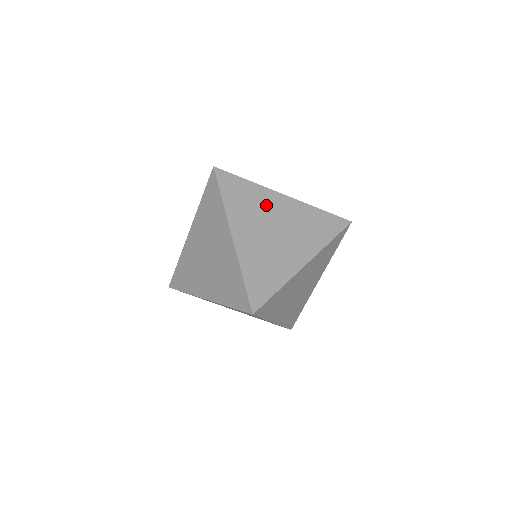
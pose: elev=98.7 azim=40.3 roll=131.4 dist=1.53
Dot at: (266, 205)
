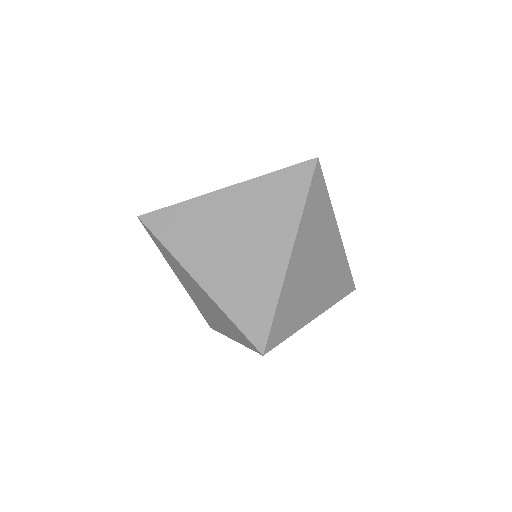
Dot at: (211, 217)
